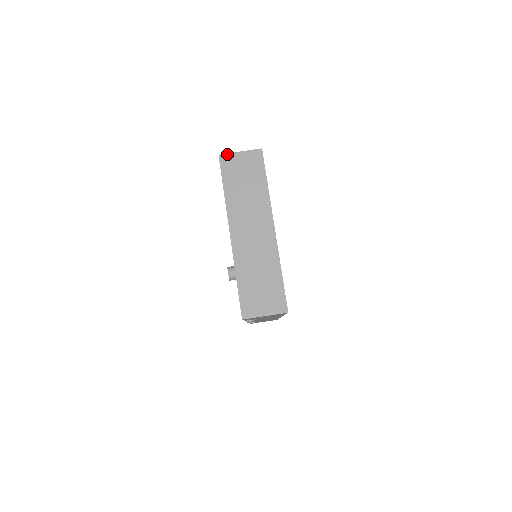
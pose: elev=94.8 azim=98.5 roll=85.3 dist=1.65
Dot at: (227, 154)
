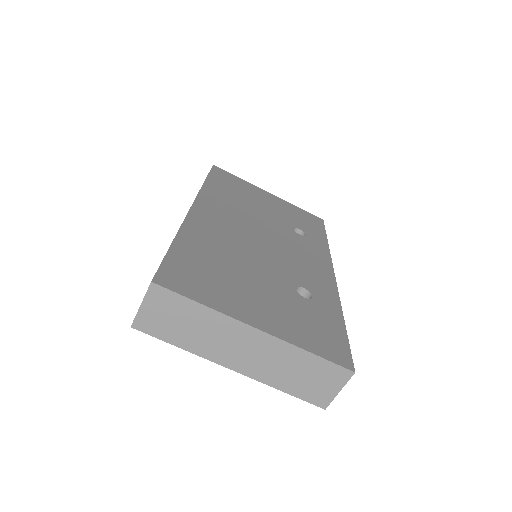
Dot at: (135, 319)
